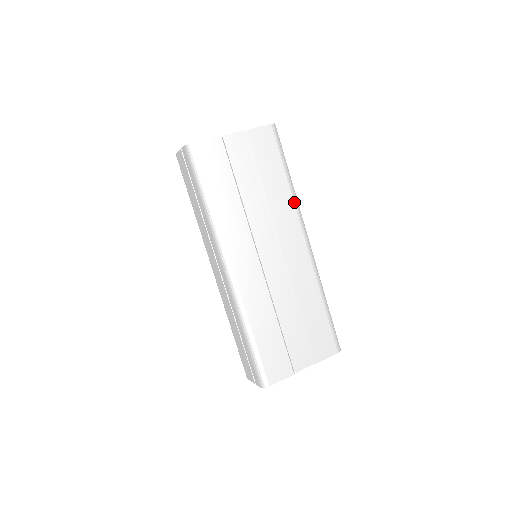
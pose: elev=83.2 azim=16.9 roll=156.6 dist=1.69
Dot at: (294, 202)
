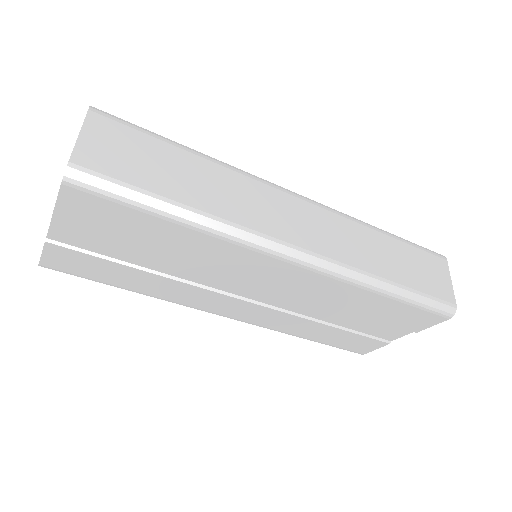
Dot at: (224, 240)
